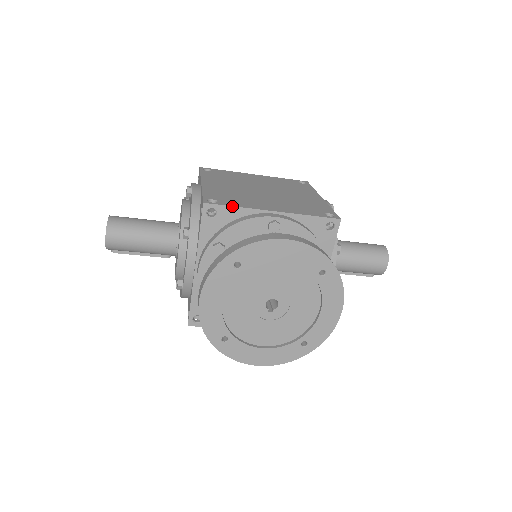
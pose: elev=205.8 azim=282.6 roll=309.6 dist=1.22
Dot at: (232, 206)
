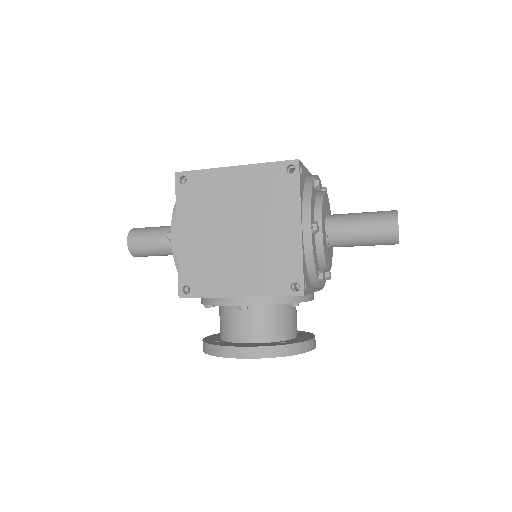
Dot at: occluded
